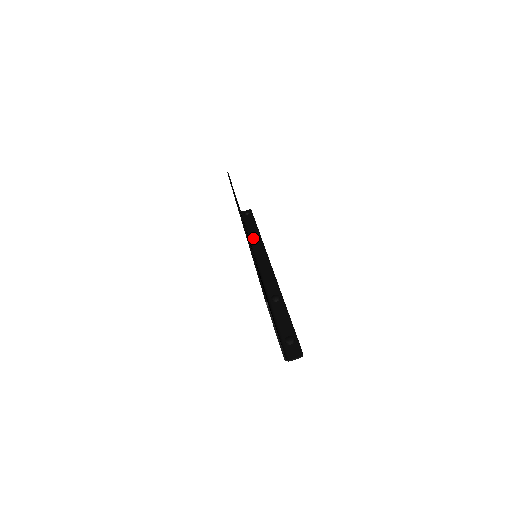
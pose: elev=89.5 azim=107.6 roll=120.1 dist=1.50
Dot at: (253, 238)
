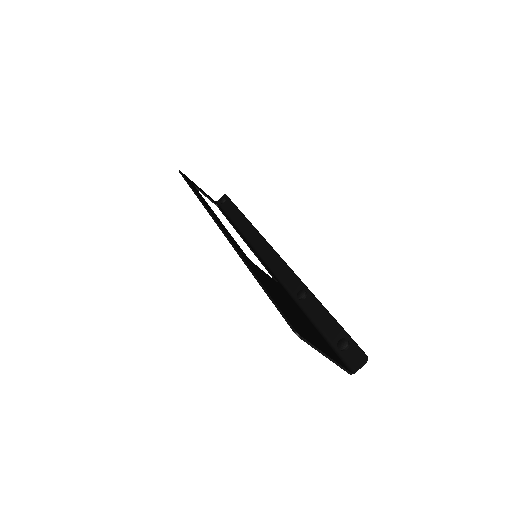
Dot at: (243, 229)
